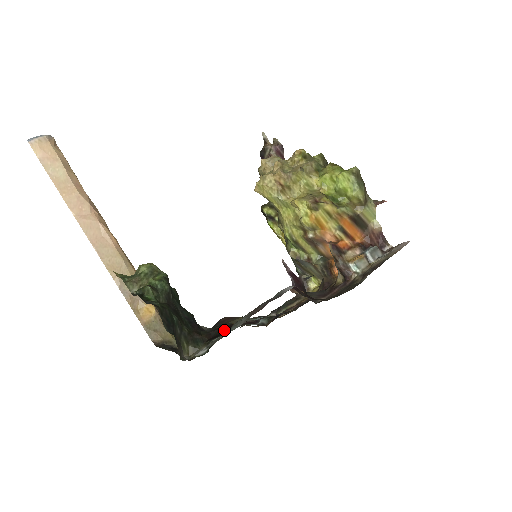
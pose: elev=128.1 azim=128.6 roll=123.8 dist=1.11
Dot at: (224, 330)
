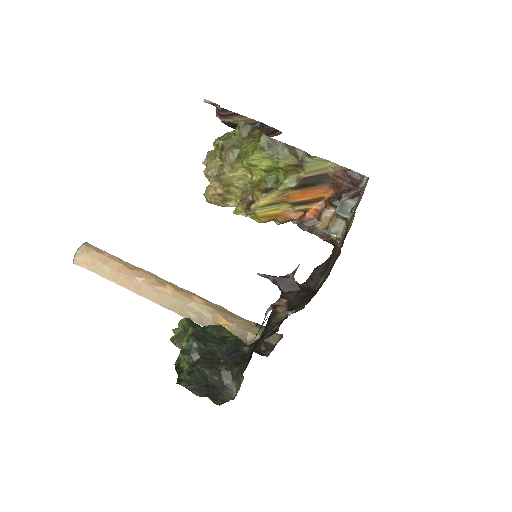
Dot at: (251, 357)
